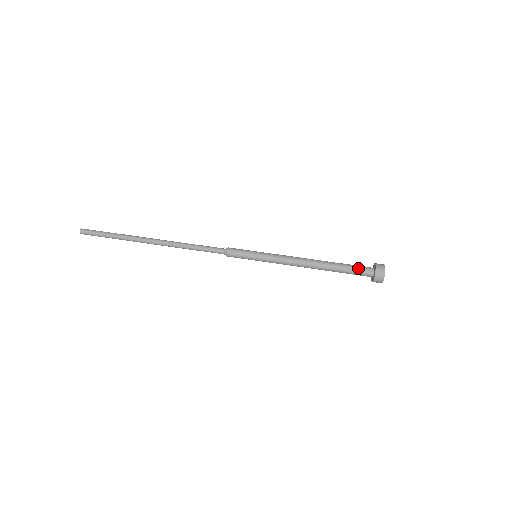
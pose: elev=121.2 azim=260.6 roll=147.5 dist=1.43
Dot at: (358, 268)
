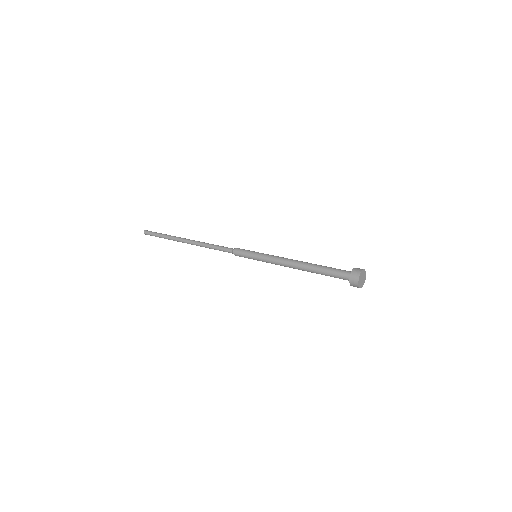
Dot at: (339, 269)
